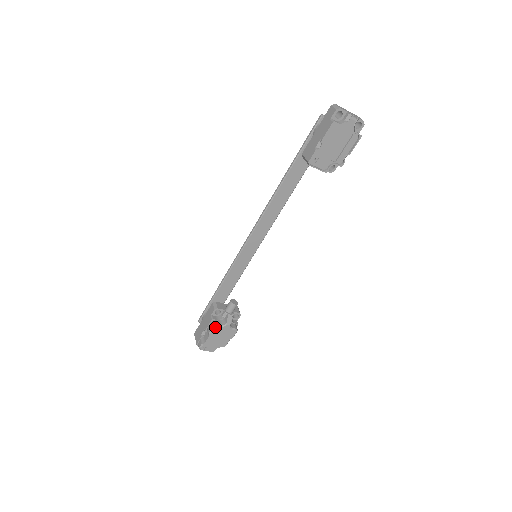
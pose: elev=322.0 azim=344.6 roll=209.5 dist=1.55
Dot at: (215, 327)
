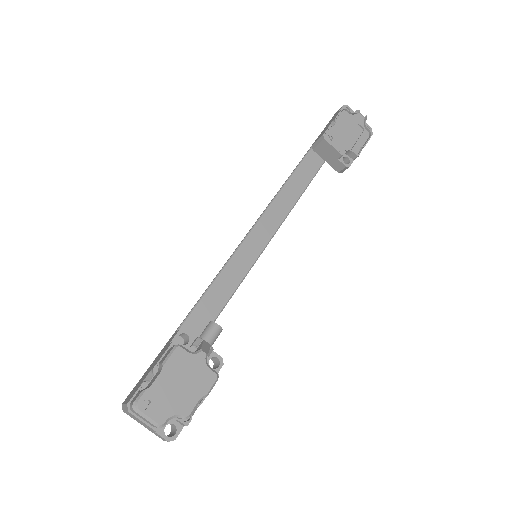
Dot at: (178, 349)
